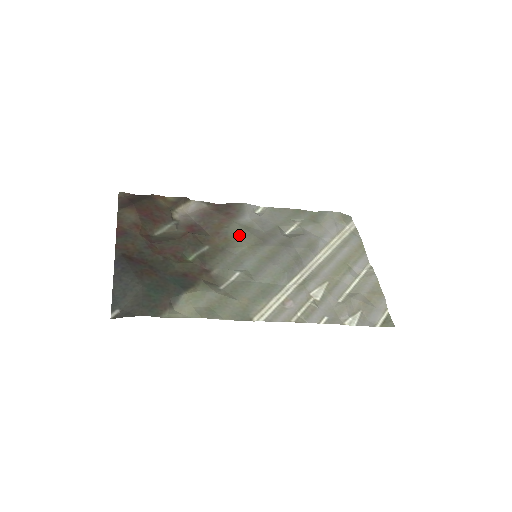
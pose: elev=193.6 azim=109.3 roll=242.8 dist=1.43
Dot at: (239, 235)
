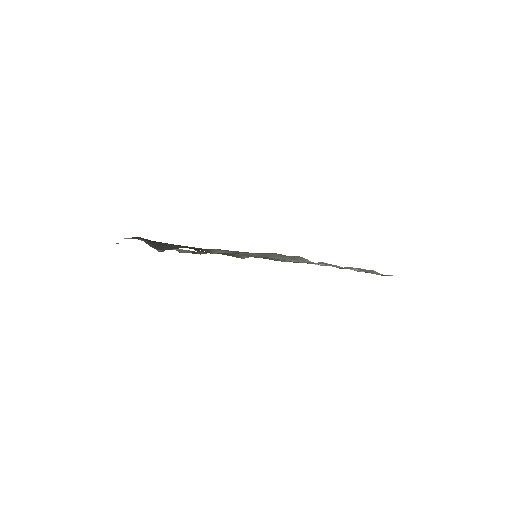
Dot at: (234, 251)
